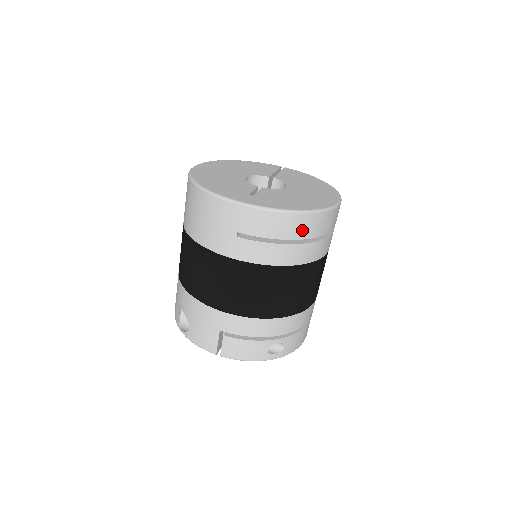
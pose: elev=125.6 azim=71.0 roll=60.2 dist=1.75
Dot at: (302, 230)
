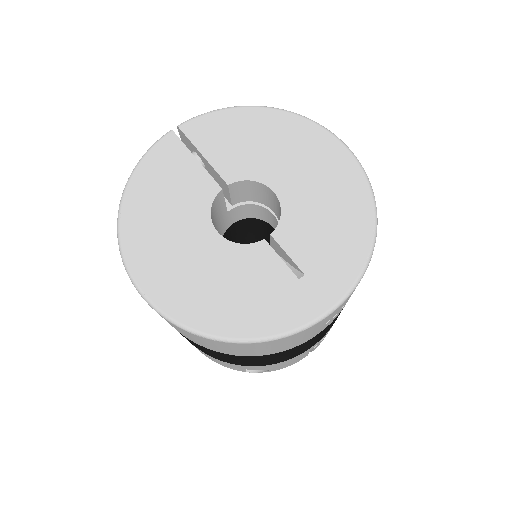
Dot at: occluded
